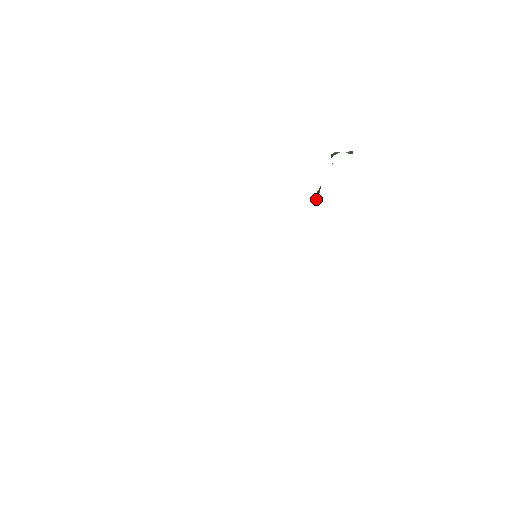
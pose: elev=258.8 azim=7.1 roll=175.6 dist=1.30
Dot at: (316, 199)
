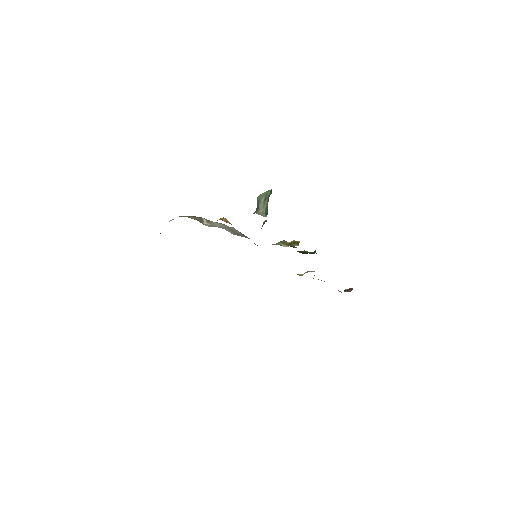
Dot at: occluded
